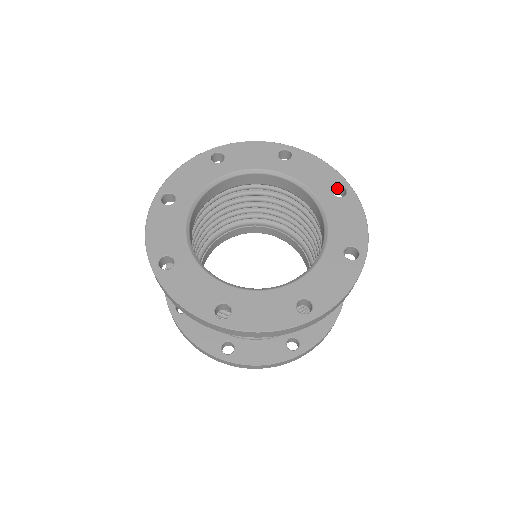
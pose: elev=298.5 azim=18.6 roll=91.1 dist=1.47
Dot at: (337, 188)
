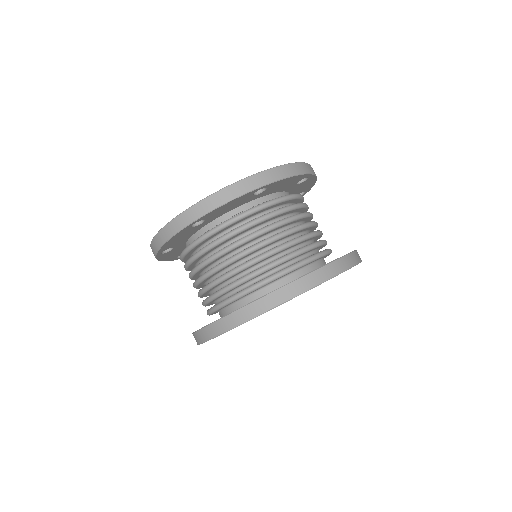
Dot at: occluded
